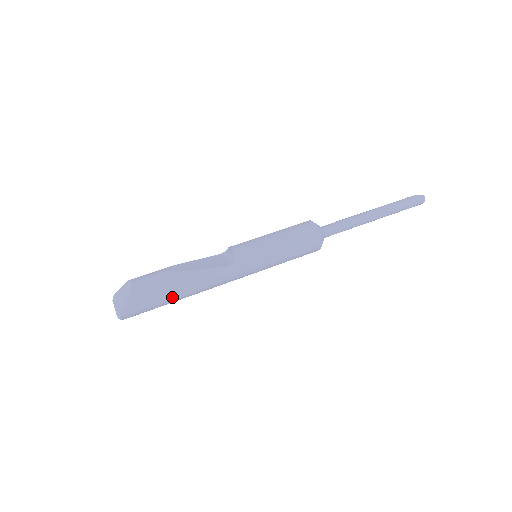
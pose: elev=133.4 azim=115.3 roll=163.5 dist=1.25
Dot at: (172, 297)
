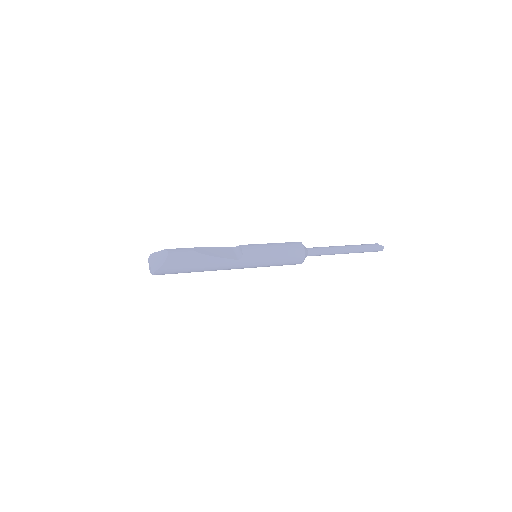
Dot at: (192, 270)
